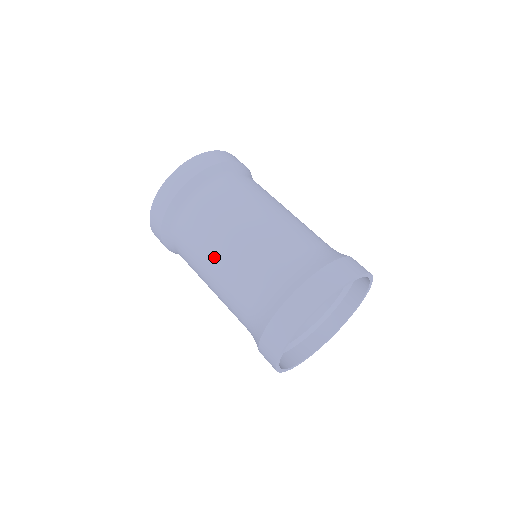
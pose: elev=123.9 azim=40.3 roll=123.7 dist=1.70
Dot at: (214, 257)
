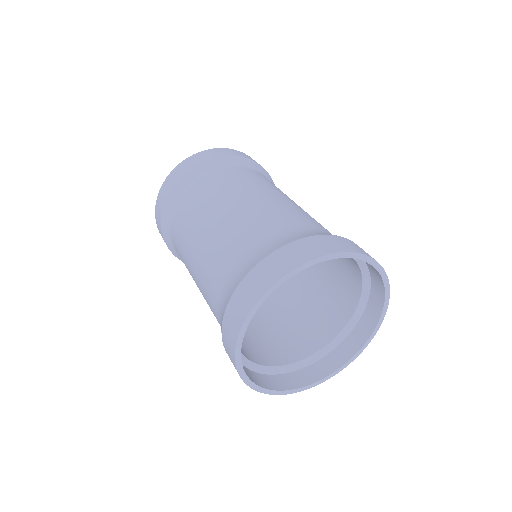
Dot at: (203, 228)
